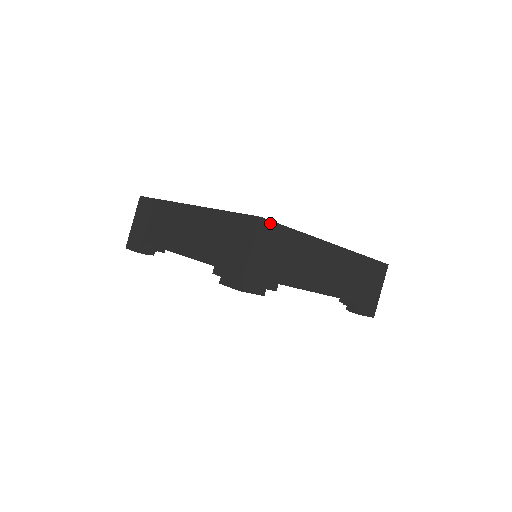
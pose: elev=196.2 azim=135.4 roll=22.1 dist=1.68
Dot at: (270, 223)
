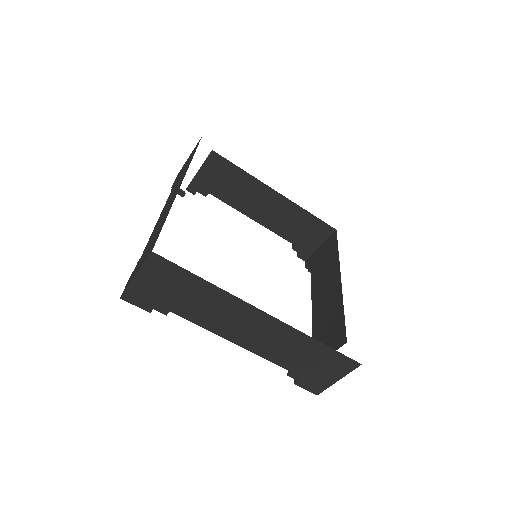
Dot at: occluded
